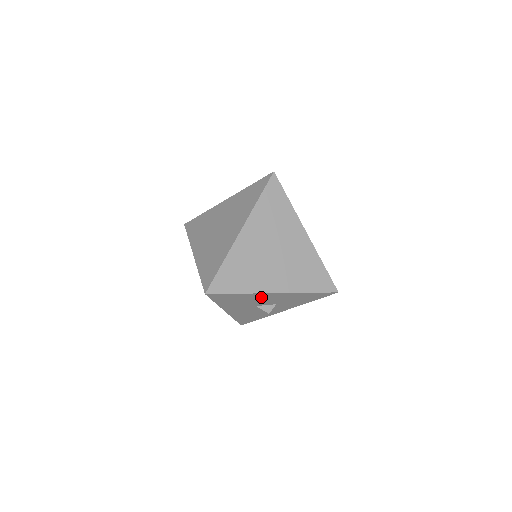
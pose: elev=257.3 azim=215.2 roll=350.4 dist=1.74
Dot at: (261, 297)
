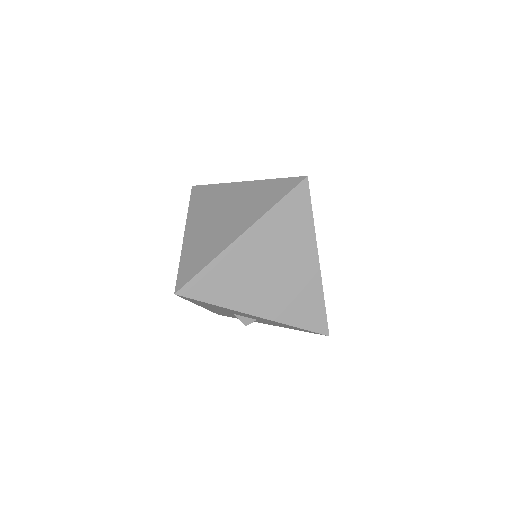
Dot at: (240, 313)
